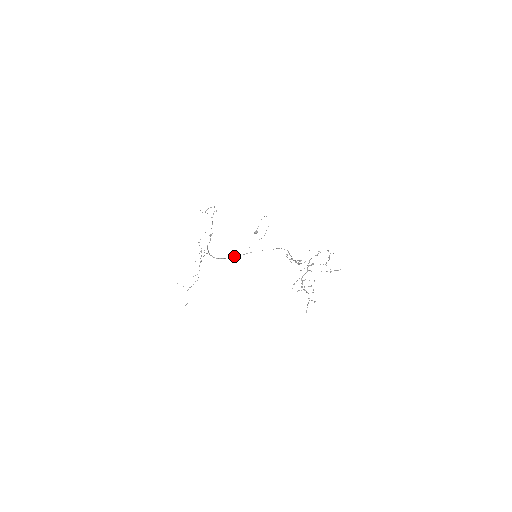
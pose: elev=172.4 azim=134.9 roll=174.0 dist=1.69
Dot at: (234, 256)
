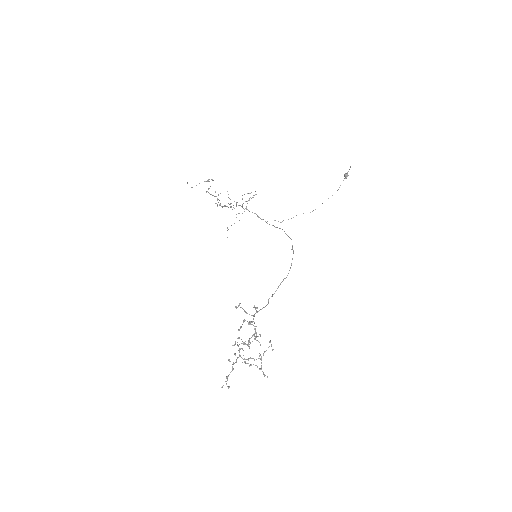
Dot at: occluded
